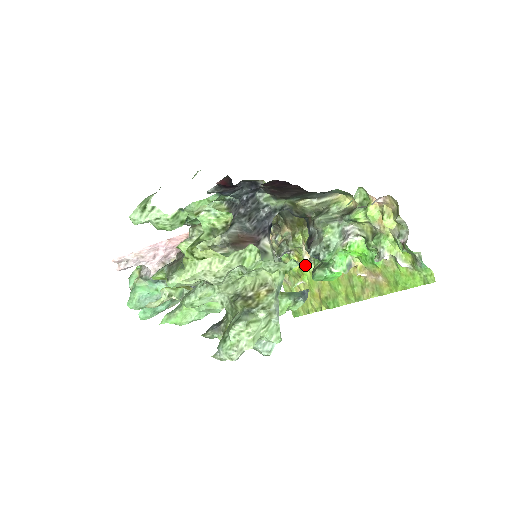
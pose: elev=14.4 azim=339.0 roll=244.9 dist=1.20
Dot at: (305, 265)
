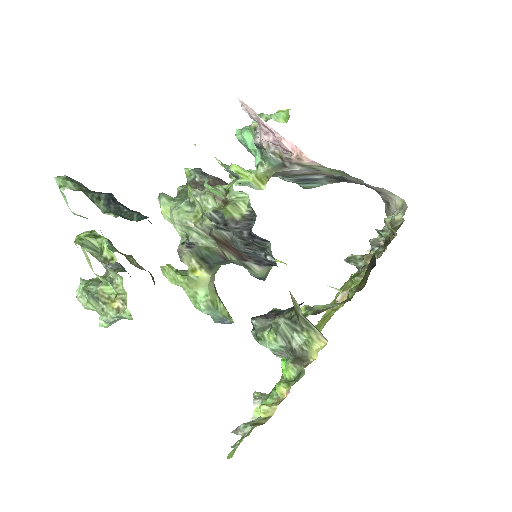
Dot at: occluded
